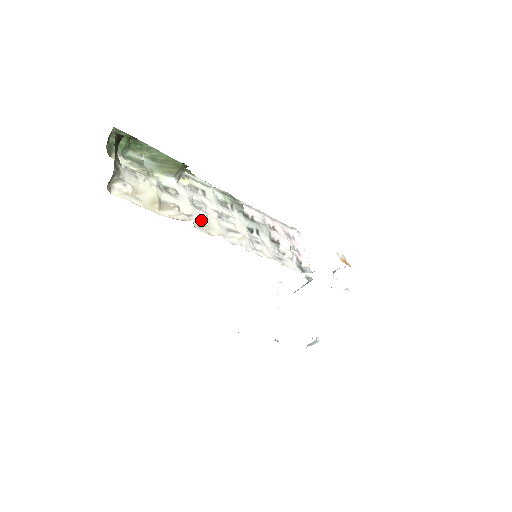
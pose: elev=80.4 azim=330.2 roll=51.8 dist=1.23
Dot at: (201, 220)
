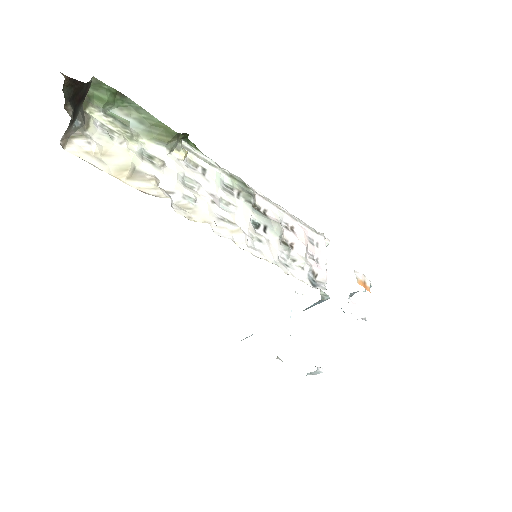
Dot at: (185, 201)
